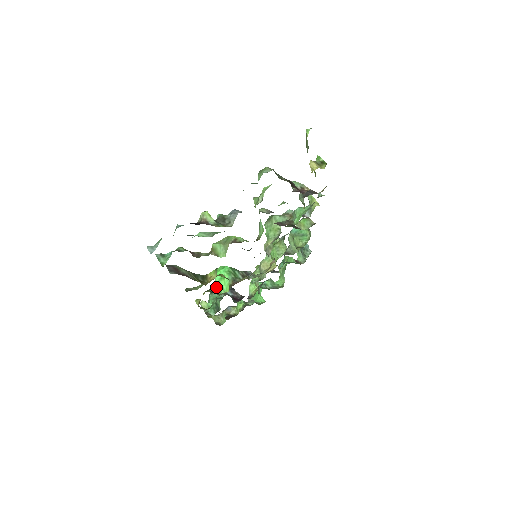
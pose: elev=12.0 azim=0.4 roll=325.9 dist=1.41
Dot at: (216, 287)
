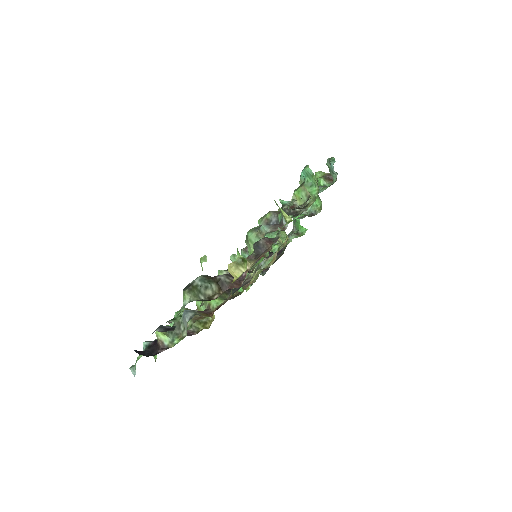
Dot at: occluded
